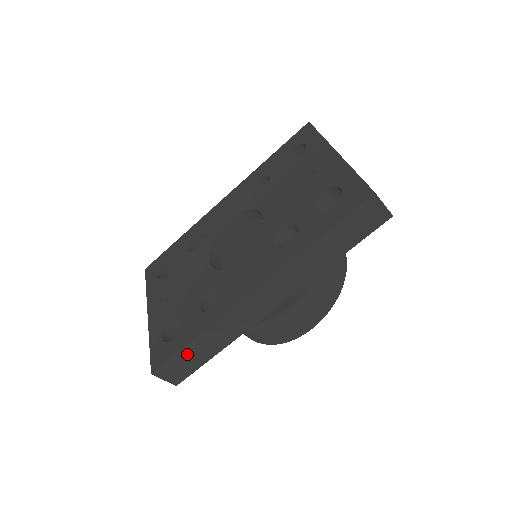
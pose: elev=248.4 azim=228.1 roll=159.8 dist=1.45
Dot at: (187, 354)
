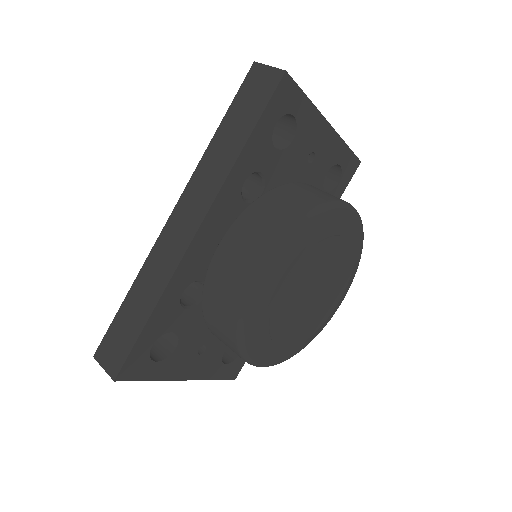
Dot at: (122, 321)
